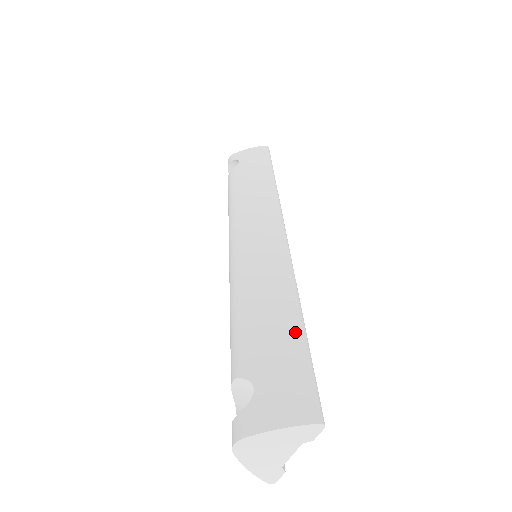
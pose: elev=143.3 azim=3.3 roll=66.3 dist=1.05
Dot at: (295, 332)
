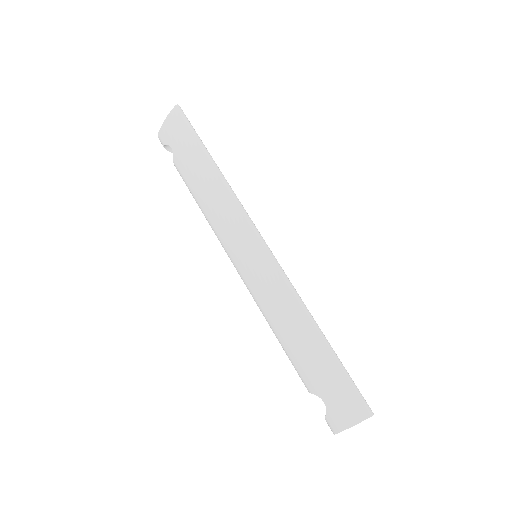
Dot at: (323, 351)
